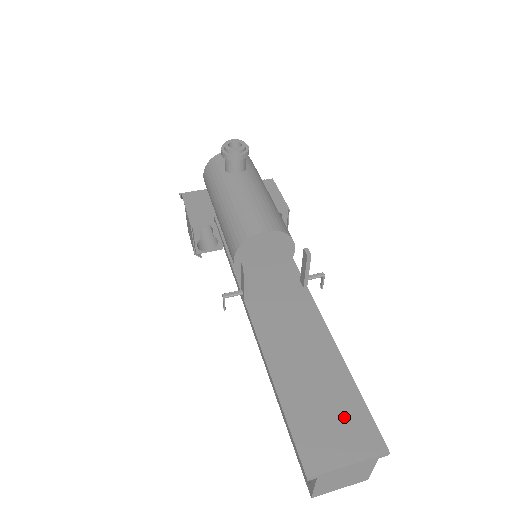
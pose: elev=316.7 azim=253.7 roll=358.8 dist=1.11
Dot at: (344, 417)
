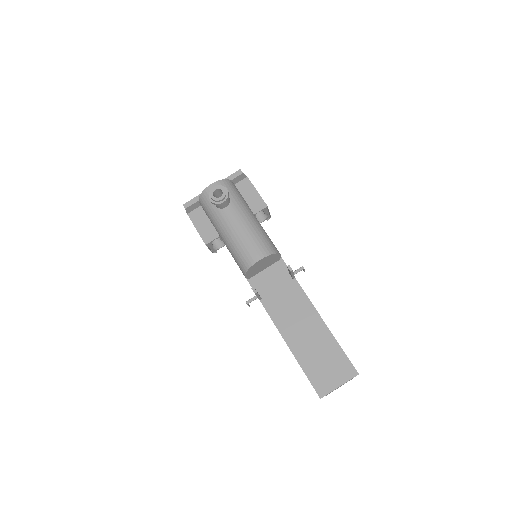
Dot at: (333, 361)
